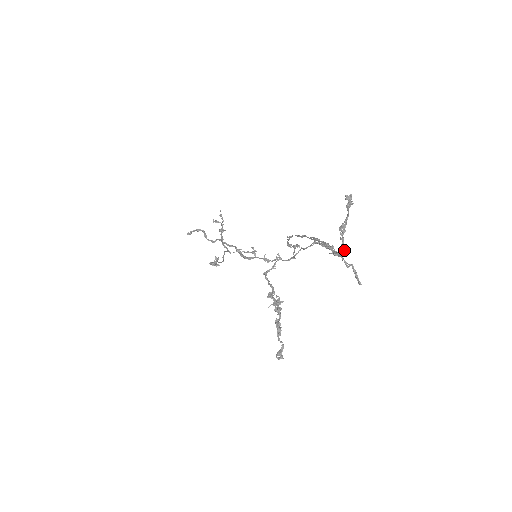
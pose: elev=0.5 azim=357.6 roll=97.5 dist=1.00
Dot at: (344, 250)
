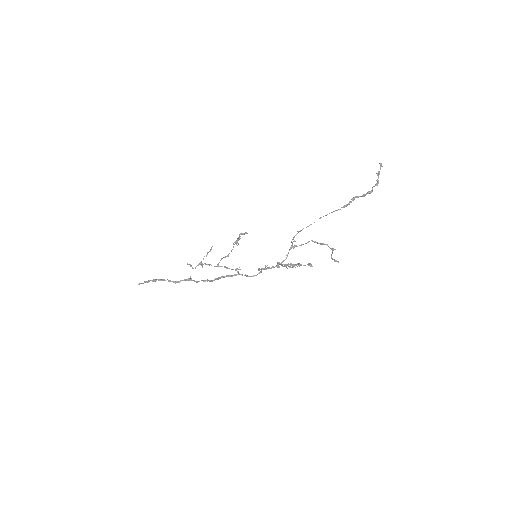
Dot at: (378, 182)
